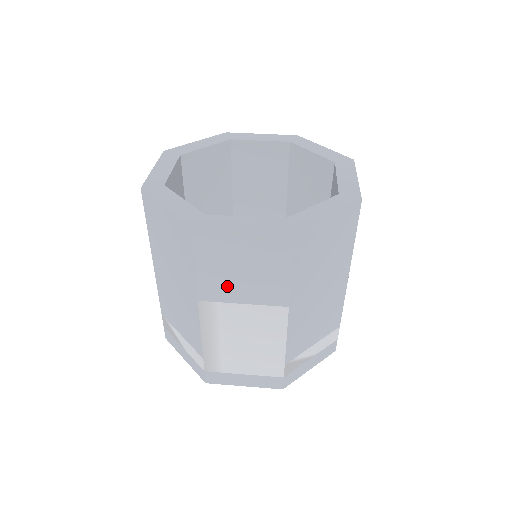
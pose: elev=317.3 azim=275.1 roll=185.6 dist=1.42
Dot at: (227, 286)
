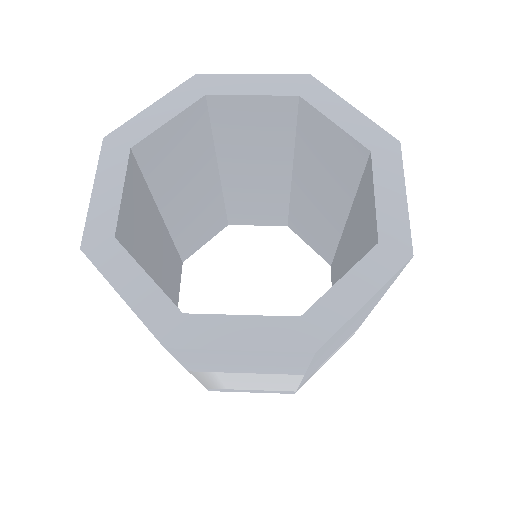
Dot at: (224, 368)
